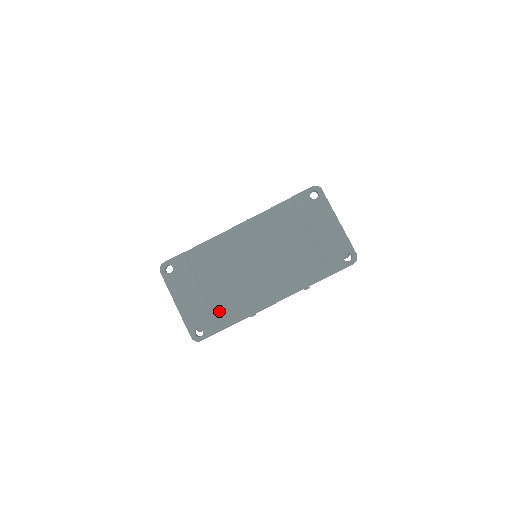
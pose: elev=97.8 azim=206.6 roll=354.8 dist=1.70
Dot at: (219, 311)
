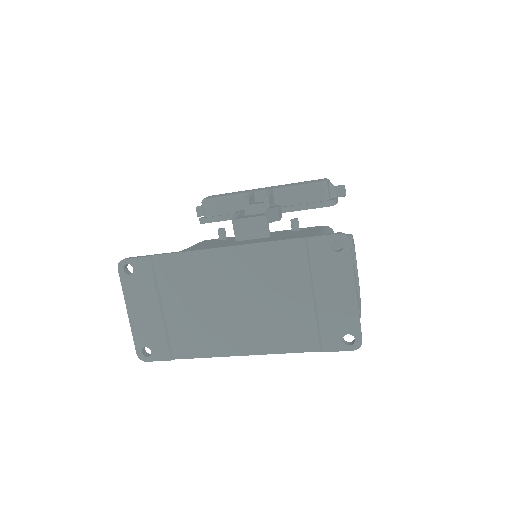
Dot at: (175, 338)
